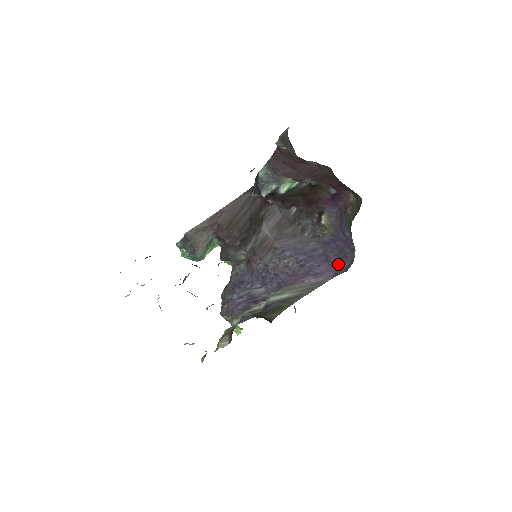
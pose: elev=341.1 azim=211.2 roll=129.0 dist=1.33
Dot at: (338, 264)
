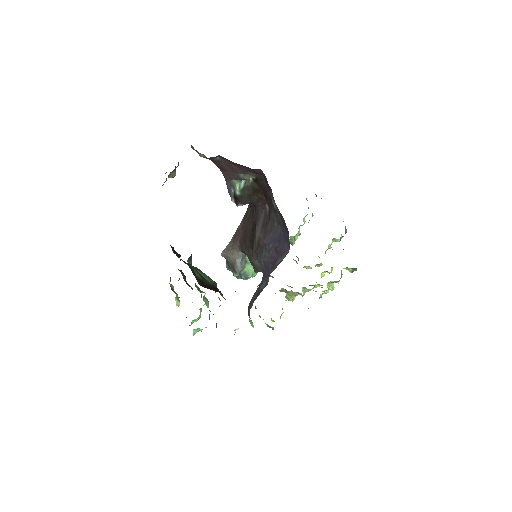
Dot at: (288, 238)
